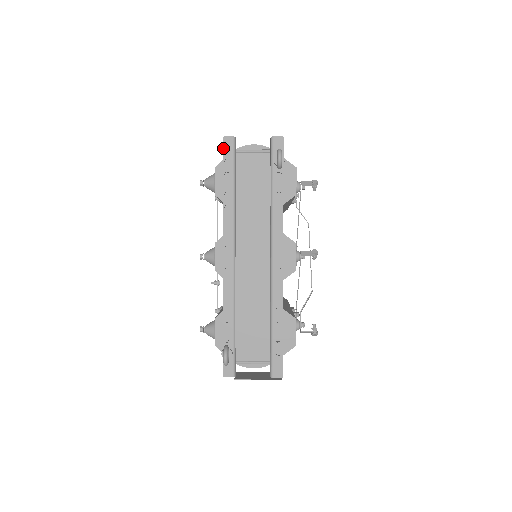
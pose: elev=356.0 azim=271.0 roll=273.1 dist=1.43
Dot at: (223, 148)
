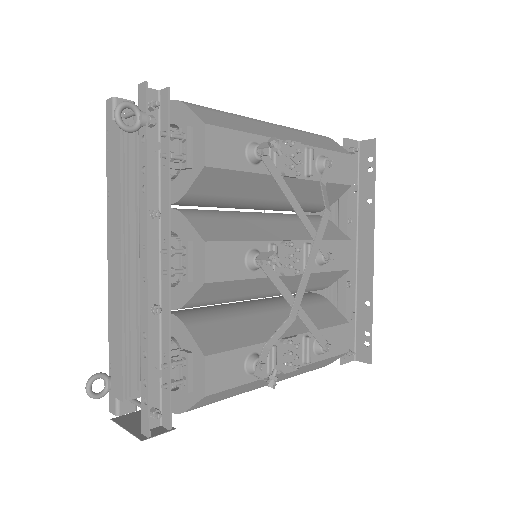
Dot at: (106, 115)
